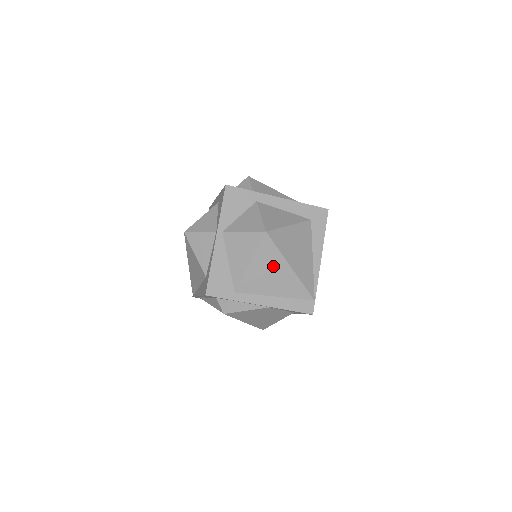
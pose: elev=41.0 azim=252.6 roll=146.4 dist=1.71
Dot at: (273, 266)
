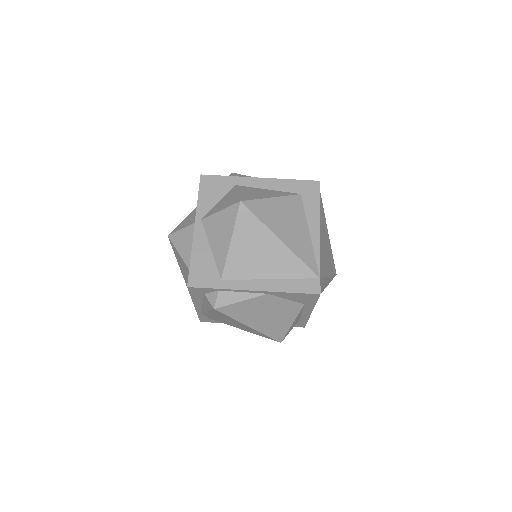
Dot at: (258, 241)
